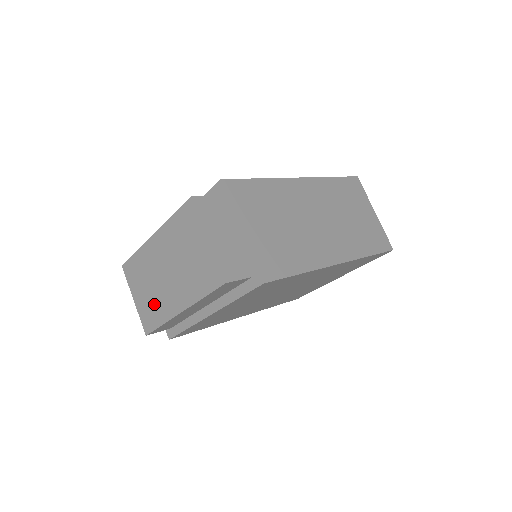
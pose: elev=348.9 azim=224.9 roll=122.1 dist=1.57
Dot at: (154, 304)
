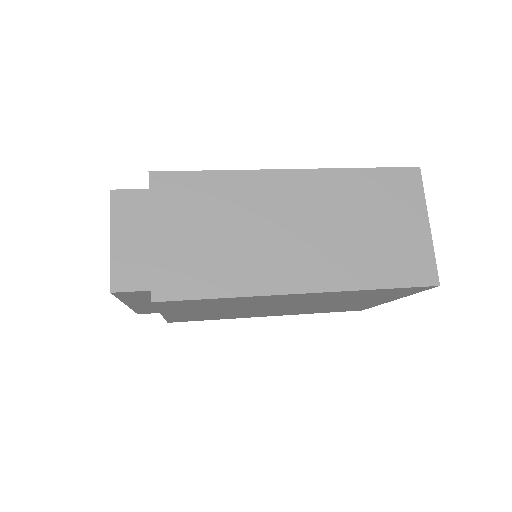
Dot at: occluded
